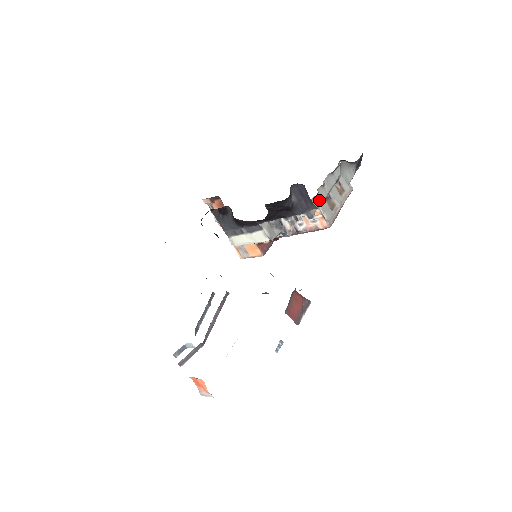
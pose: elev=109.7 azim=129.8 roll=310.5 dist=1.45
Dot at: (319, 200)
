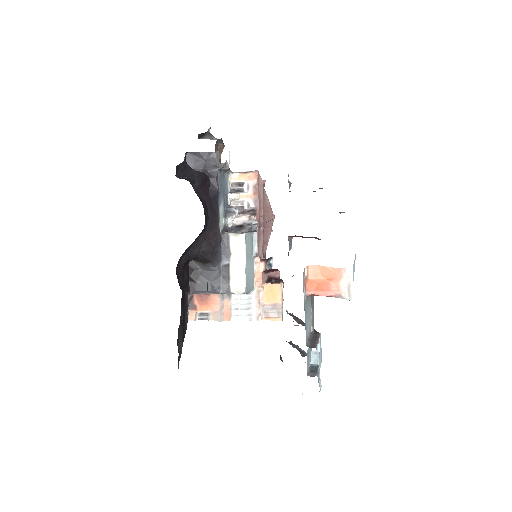
Dot at: occluded
